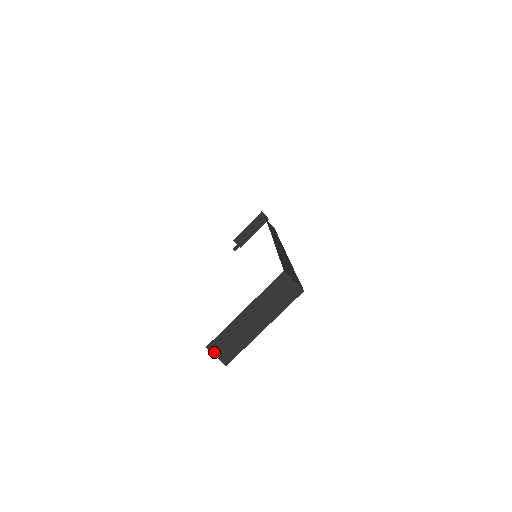
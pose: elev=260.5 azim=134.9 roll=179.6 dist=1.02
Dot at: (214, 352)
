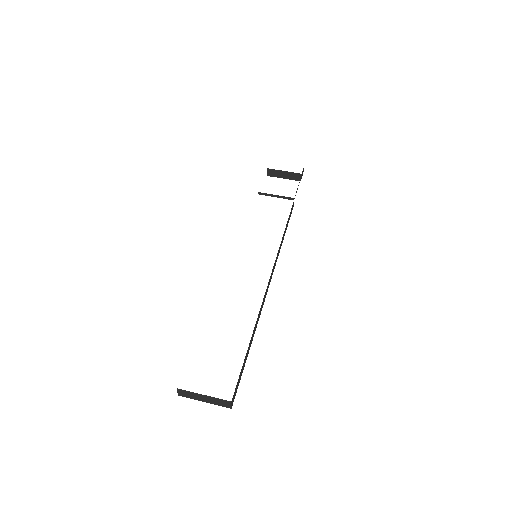
Dot at: (178, 391)
